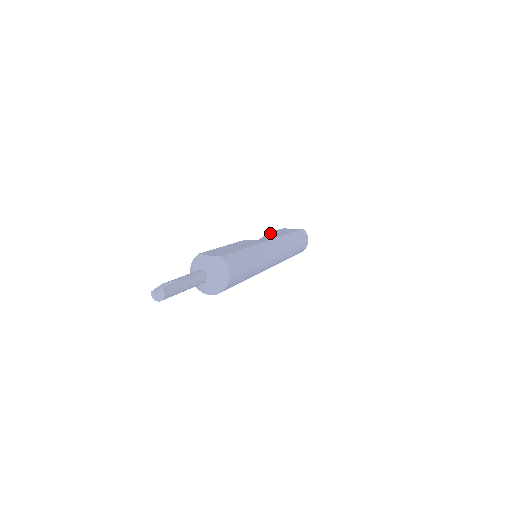
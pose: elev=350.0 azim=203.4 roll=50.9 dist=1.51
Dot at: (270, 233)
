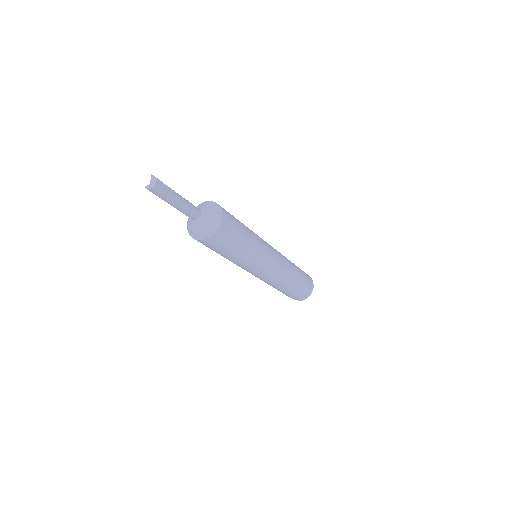
Dot at: occluded
